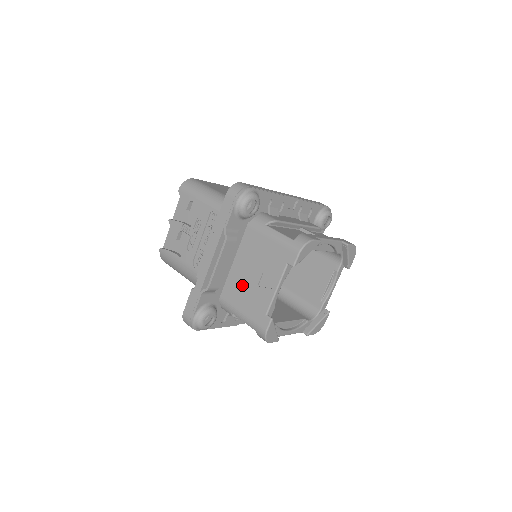
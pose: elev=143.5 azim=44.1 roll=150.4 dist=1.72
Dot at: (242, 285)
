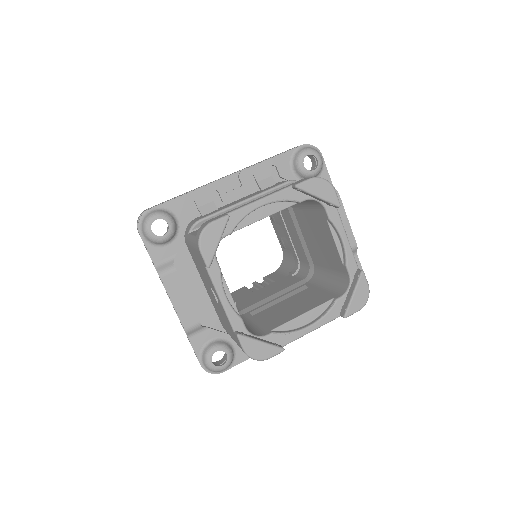
Dot at: (216, 307)
